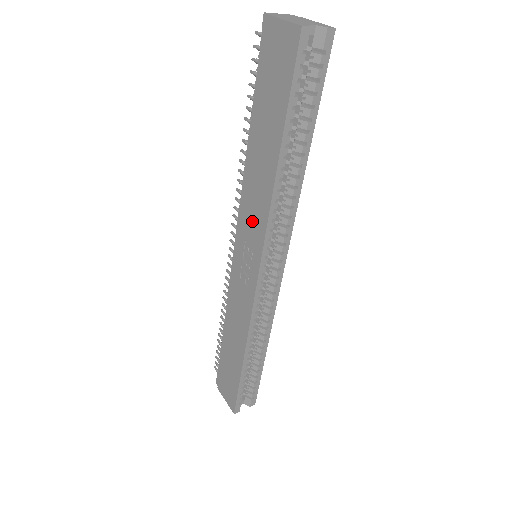
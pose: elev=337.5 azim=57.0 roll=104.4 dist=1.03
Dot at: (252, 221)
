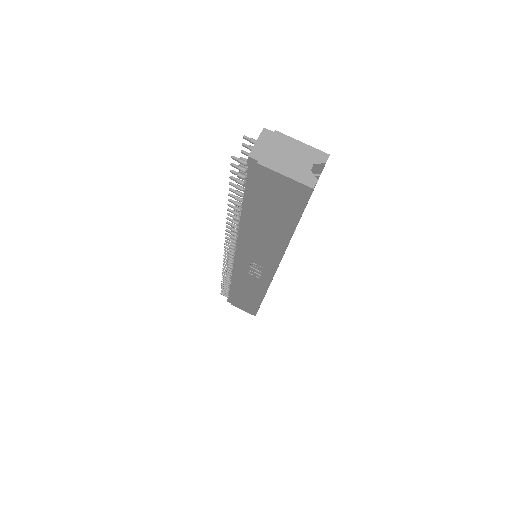
Dot at: (259, 256)
